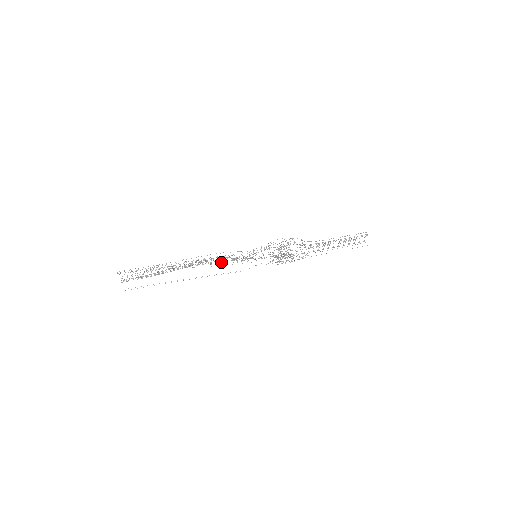
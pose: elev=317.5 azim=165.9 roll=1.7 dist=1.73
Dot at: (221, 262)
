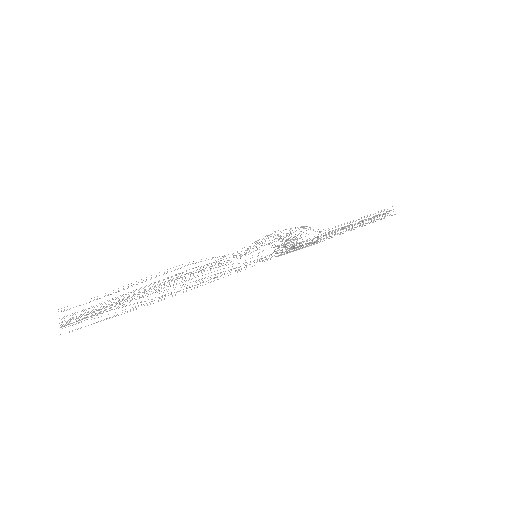
Dot at: occluded
